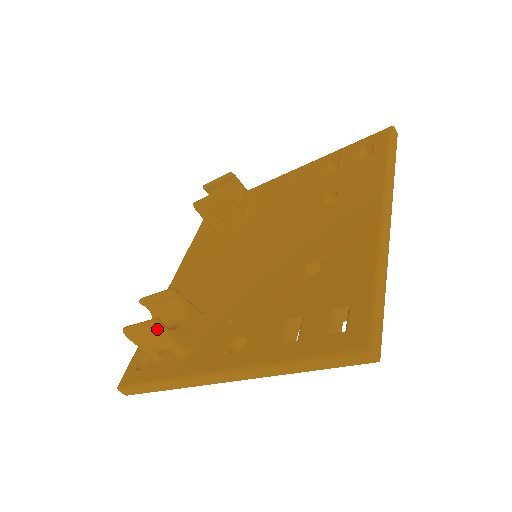
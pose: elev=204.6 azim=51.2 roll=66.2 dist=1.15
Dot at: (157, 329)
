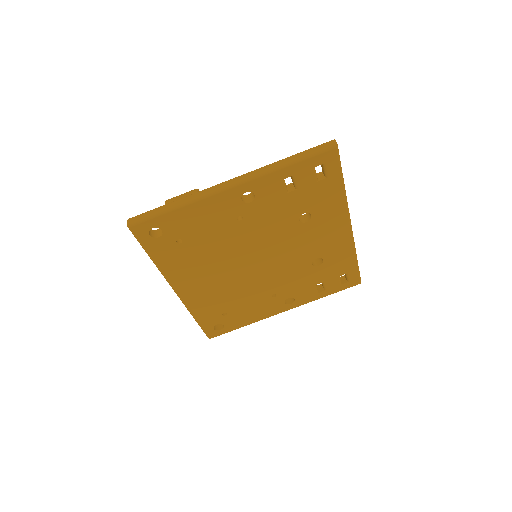
Dot at: (196, 190)
